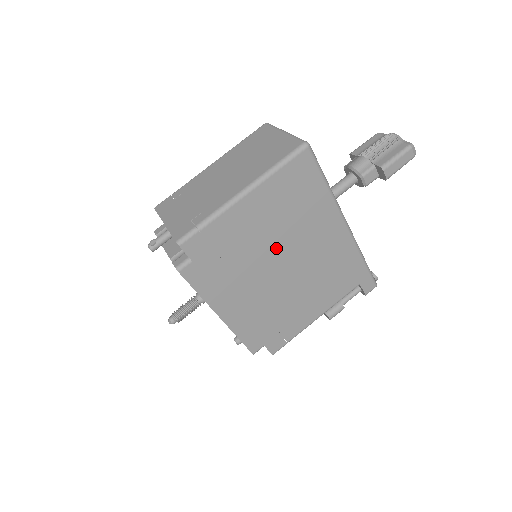
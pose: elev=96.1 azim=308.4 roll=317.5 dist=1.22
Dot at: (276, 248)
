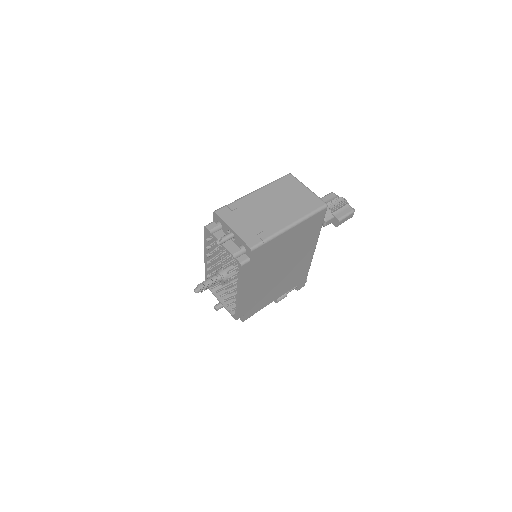
Dot at: (284, 259)
